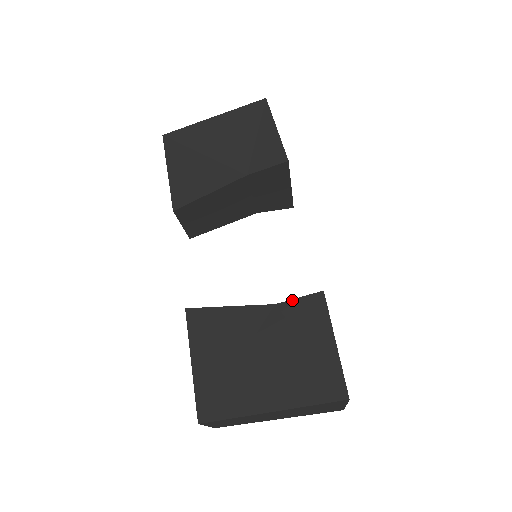
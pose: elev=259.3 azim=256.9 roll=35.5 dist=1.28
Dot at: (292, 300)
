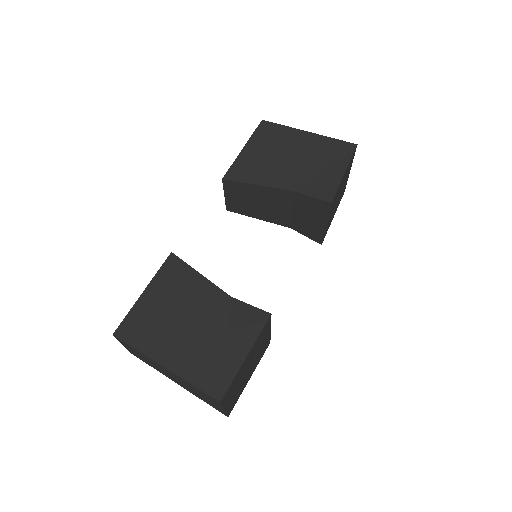
Dot at: (245, 303)
